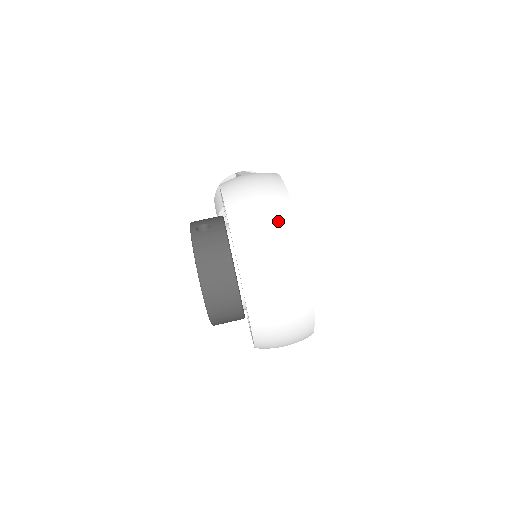
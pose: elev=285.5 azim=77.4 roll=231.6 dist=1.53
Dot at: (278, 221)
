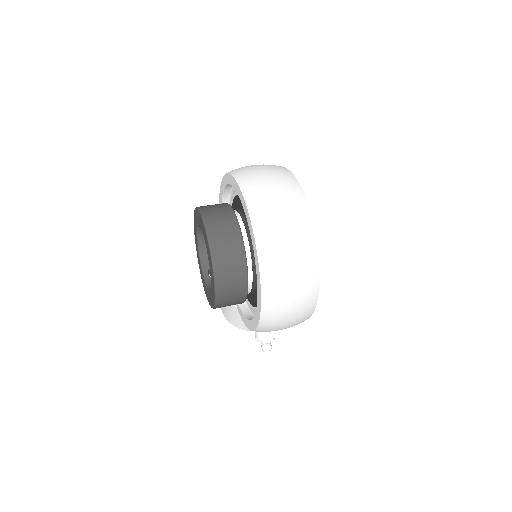
Dot at: occluded
